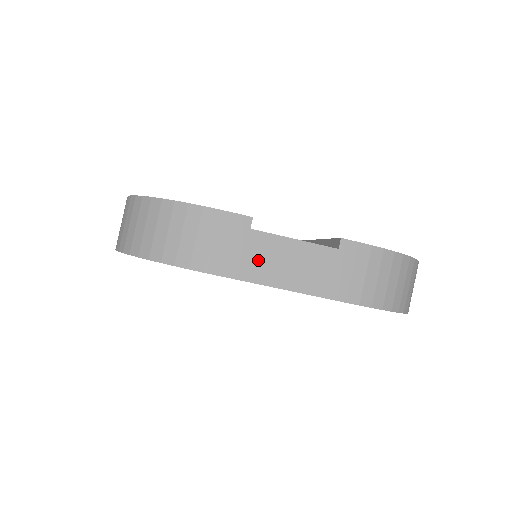
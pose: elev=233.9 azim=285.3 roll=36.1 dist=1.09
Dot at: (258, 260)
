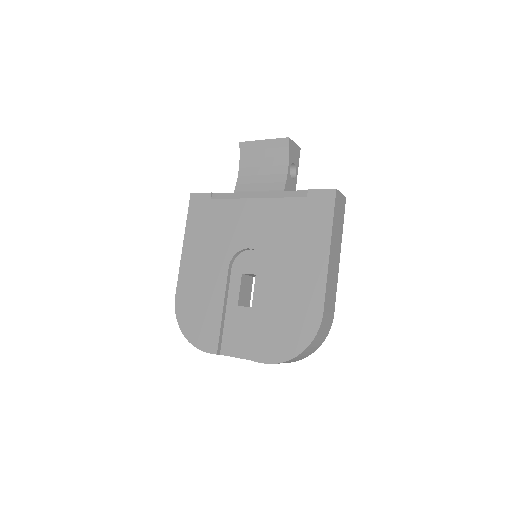
Dot at: occluded
